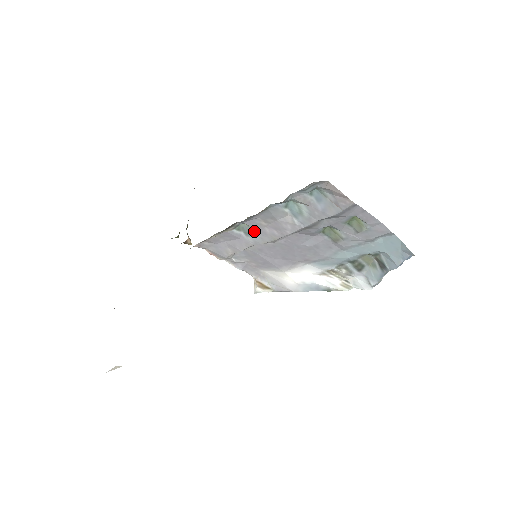
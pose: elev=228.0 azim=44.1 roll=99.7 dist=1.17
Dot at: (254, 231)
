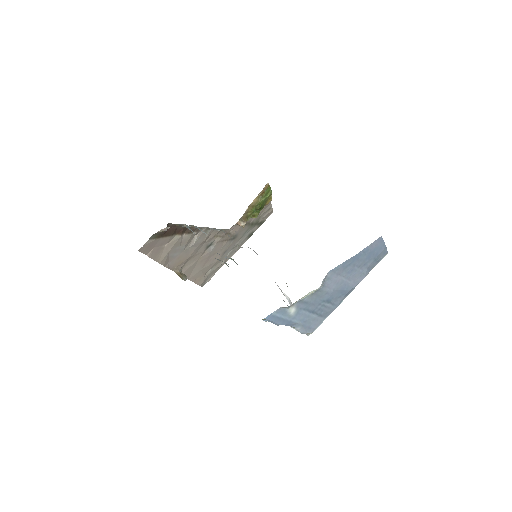
Dot at: occluded
